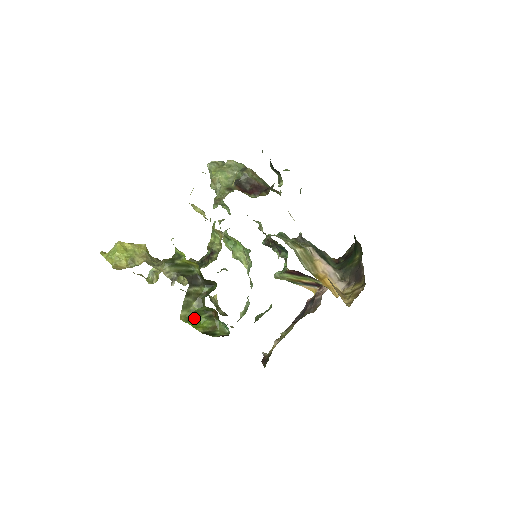
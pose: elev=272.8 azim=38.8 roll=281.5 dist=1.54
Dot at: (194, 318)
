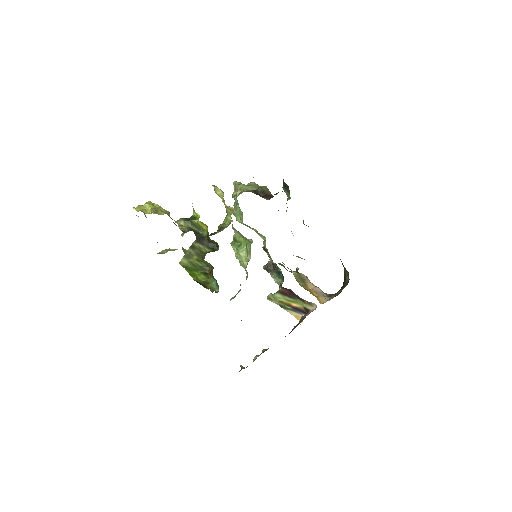
Dot at: (191, 269)
